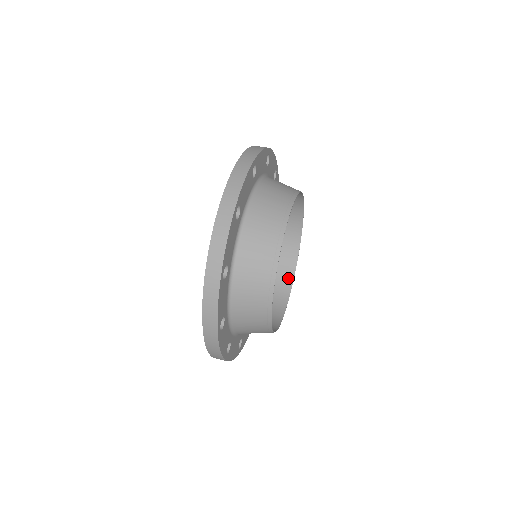
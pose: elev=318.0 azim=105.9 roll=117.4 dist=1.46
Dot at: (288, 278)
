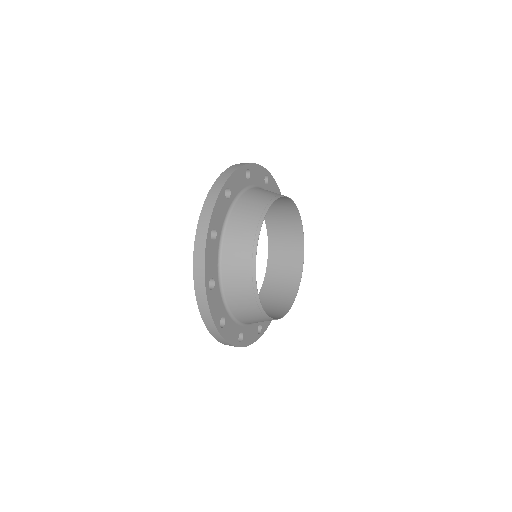
Dot at: (298, 265)
